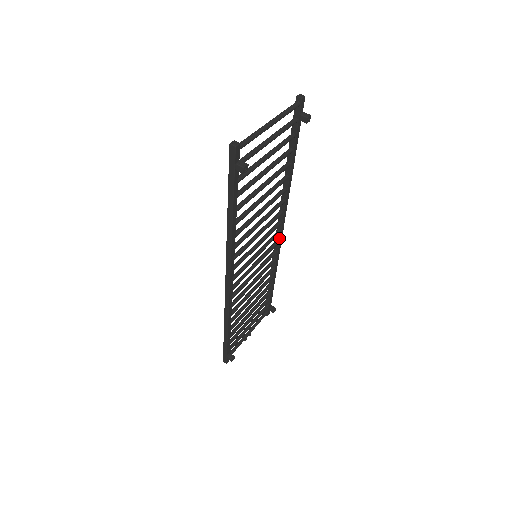
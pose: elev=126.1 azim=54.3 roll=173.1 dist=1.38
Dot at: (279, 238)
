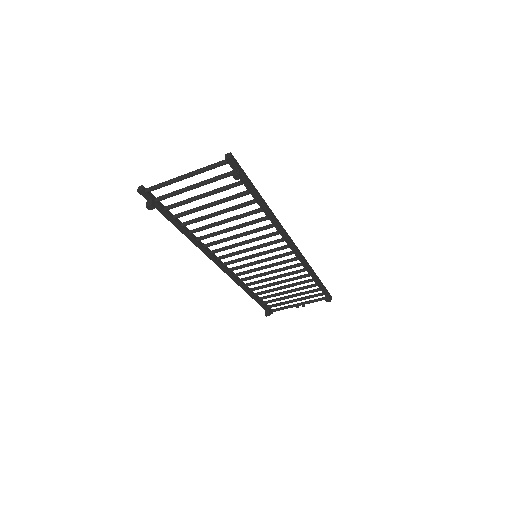
Dot at: (292, 250)
